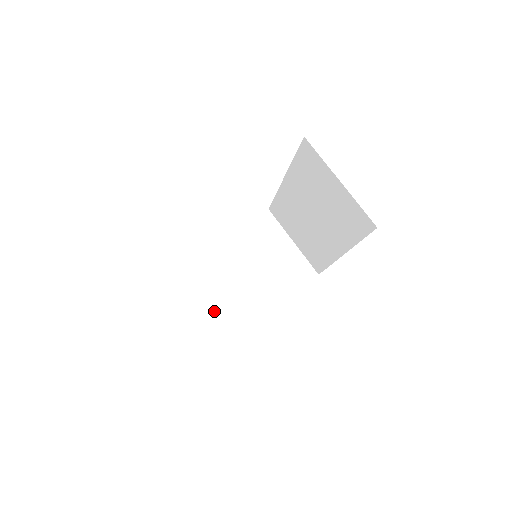
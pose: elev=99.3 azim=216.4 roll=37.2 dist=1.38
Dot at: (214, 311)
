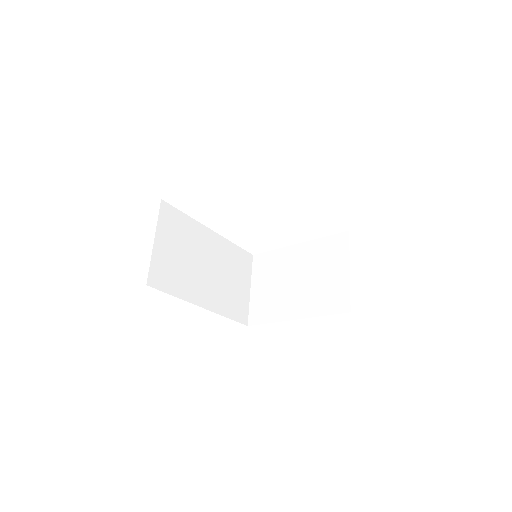
Dot at: (262, 296)
